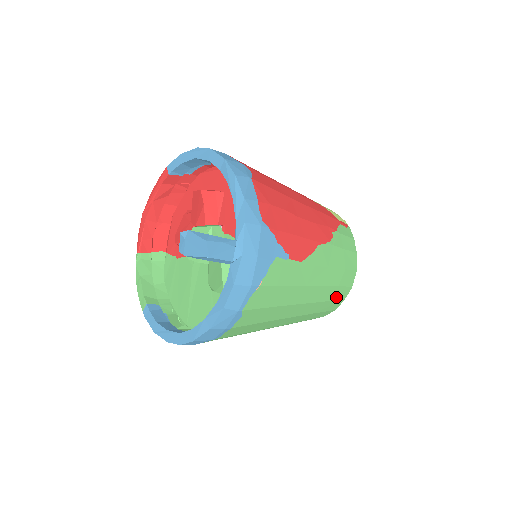
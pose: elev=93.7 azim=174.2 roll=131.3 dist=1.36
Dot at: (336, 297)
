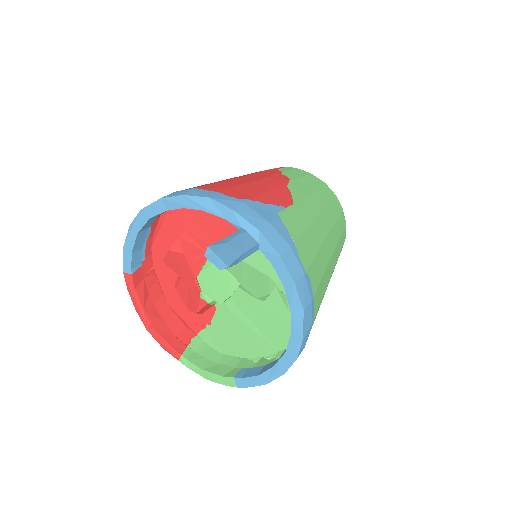
Dot at: (337, 212)
